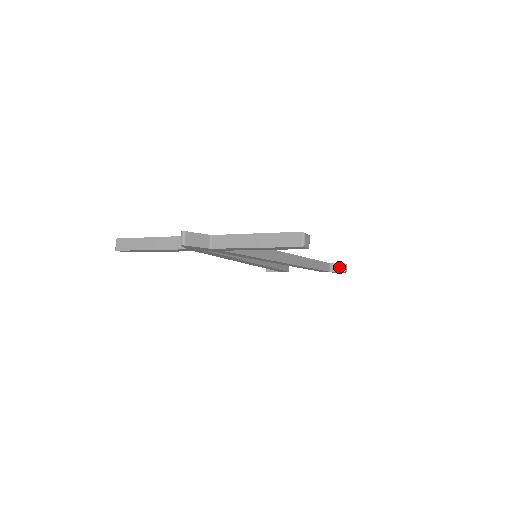
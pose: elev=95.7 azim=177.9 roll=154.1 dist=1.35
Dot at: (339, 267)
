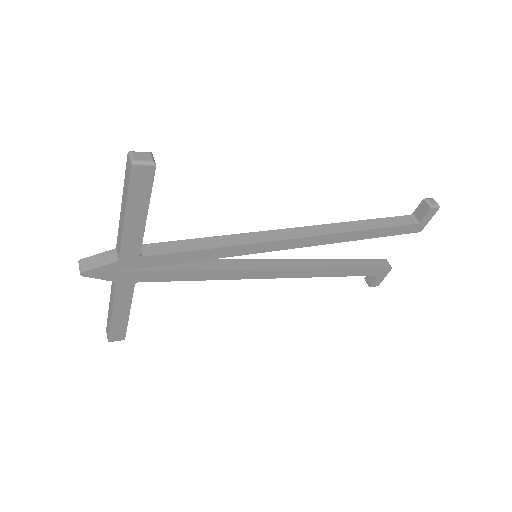
Dot at: (422, 208)
